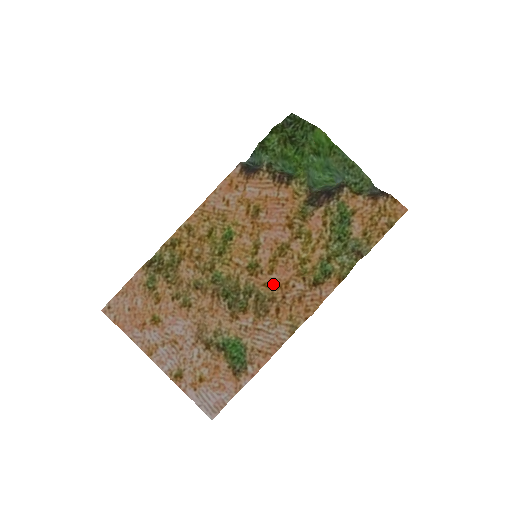
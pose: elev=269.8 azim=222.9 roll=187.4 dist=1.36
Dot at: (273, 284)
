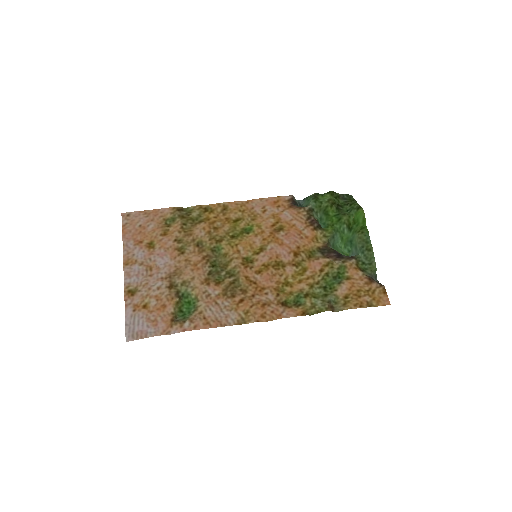
Dot at: (253, 281)
